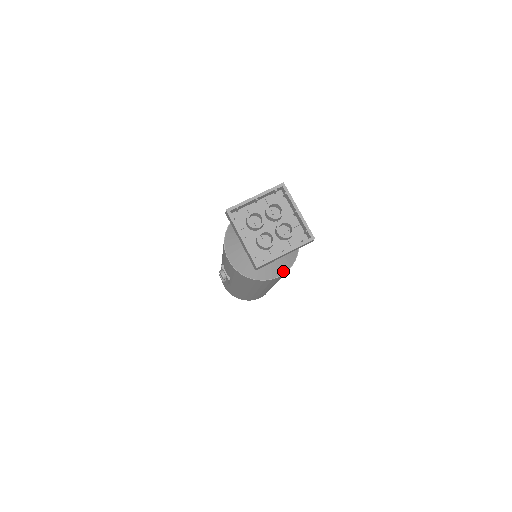
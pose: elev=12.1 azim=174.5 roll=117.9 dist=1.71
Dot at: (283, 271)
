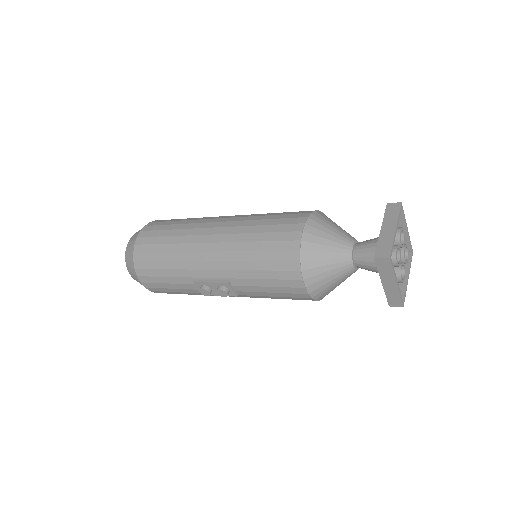
Dot at: occluded
